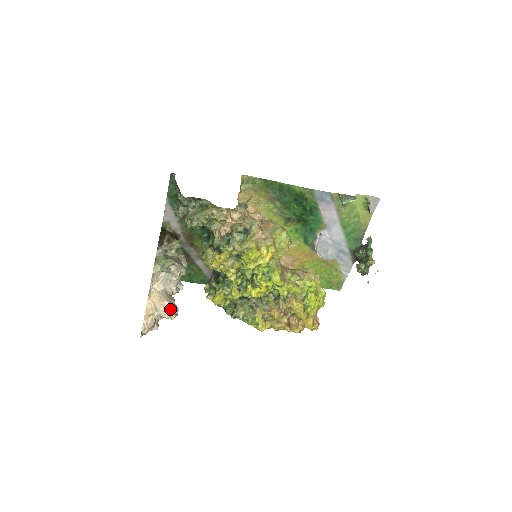
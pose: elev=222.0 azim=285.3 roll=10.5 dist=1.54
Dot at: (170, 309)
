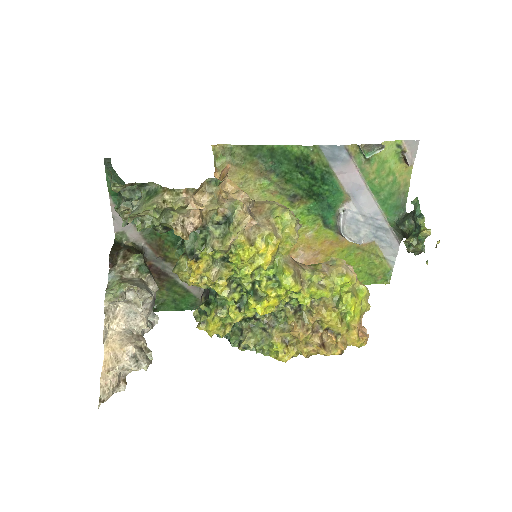
Dot at: (137, 356)
